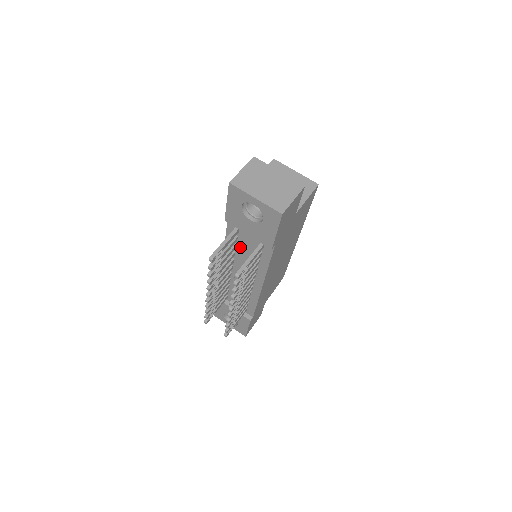
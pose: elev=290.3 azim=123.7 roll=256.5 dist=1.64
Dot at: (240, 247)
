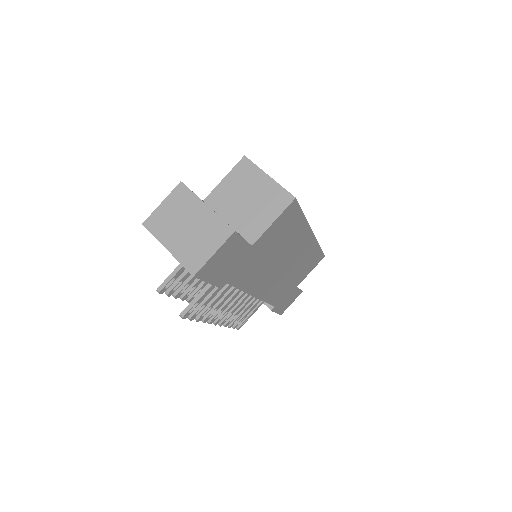
Dot at: occluded
